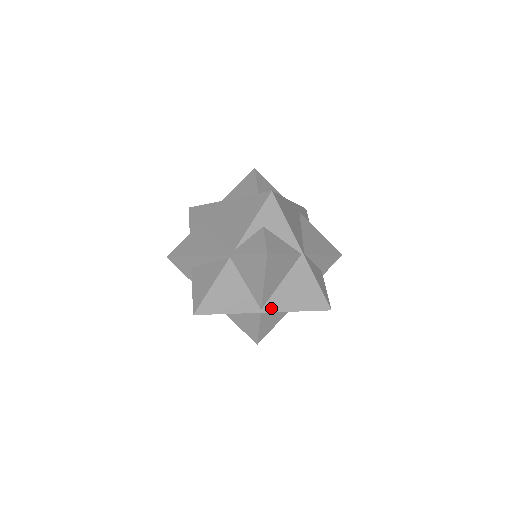
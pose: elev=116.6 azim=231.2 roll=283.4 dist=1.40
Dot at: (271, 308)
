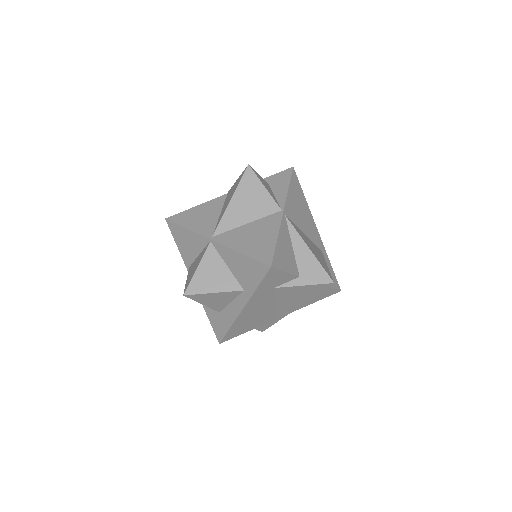
Dot at: (221, 239)
